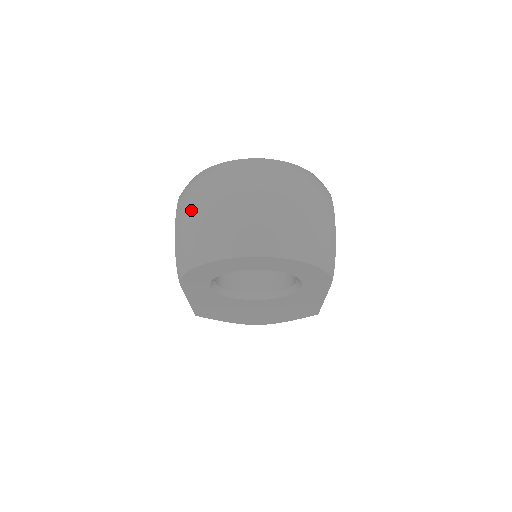
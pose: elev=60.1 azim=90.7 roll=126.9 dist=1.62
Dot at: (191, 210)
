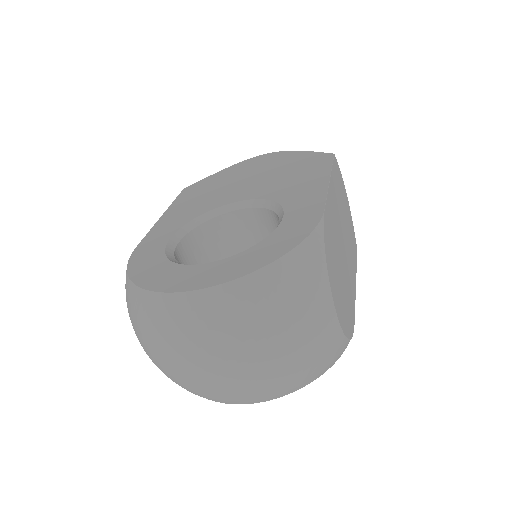
Dot at: (148, 355)
